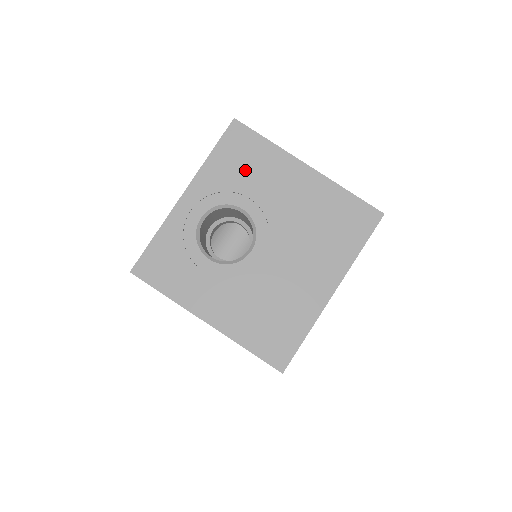
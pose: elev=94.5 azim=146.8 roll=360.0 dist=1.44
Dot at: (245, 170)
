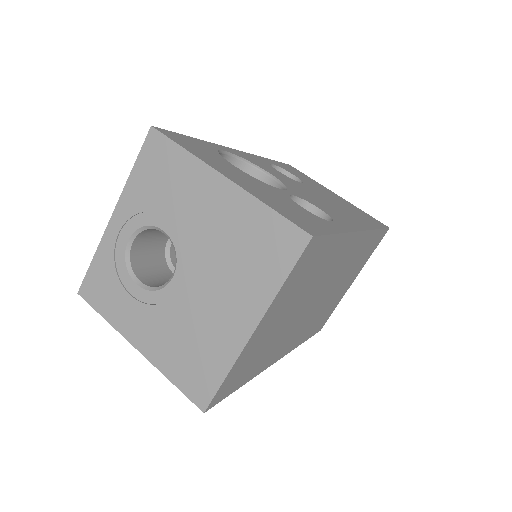
Dot at: (163, 186)
